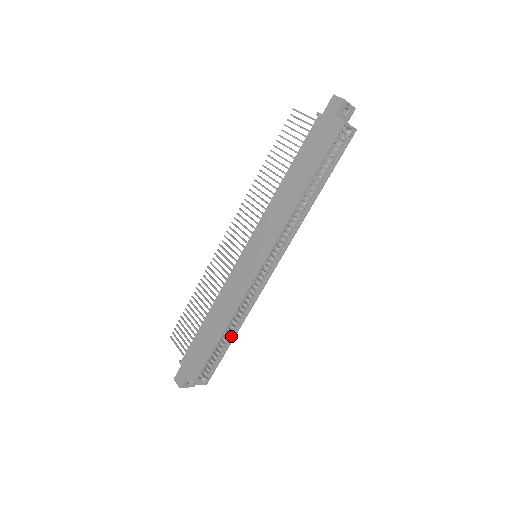
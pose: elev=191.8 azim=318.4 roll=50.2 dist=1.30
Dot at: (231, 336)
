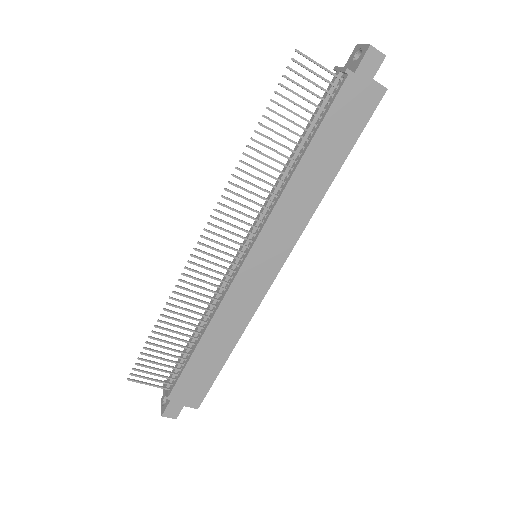
Dot at: occluded
